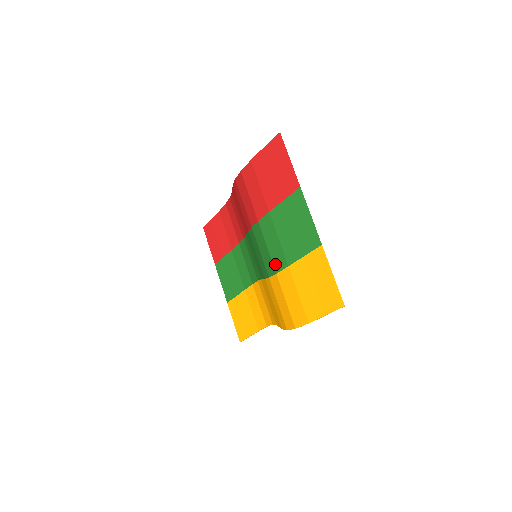
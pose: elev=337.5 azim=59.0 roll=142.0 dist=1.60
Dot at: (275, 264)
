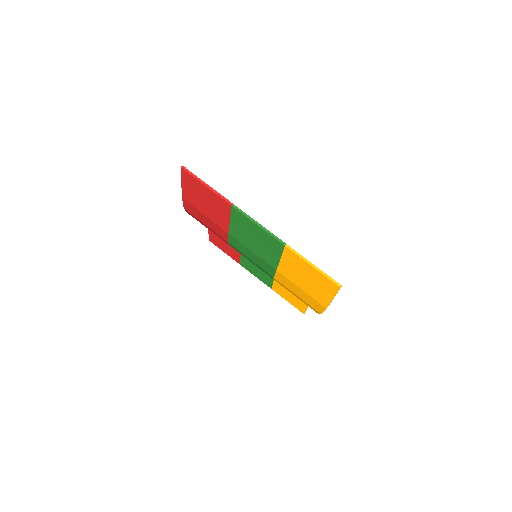
Dot at: (267, 271)
